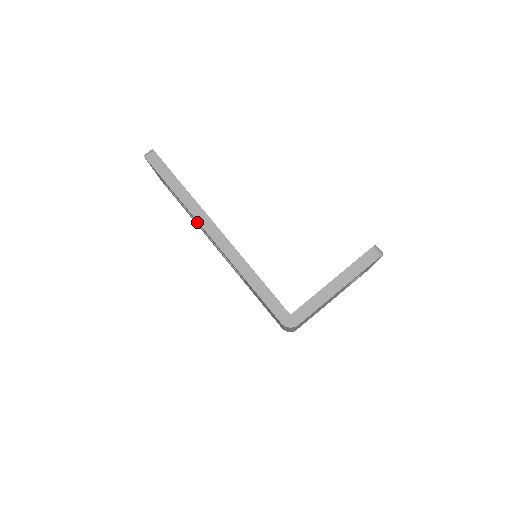
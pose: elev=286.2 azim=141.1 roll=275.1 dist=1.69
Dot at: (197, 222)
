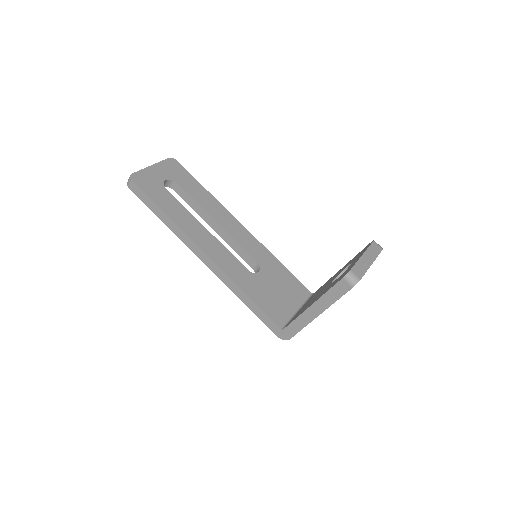
Dot at: occluded
